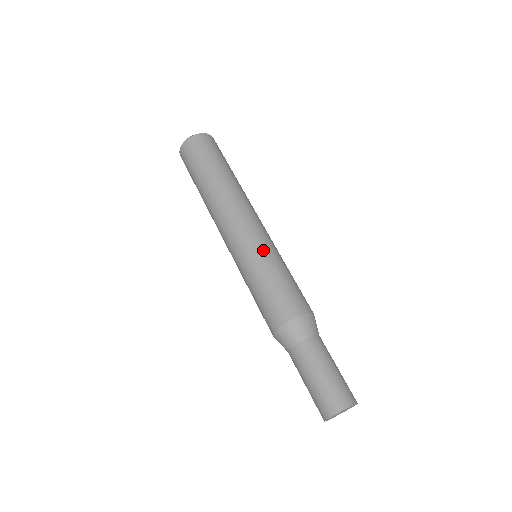
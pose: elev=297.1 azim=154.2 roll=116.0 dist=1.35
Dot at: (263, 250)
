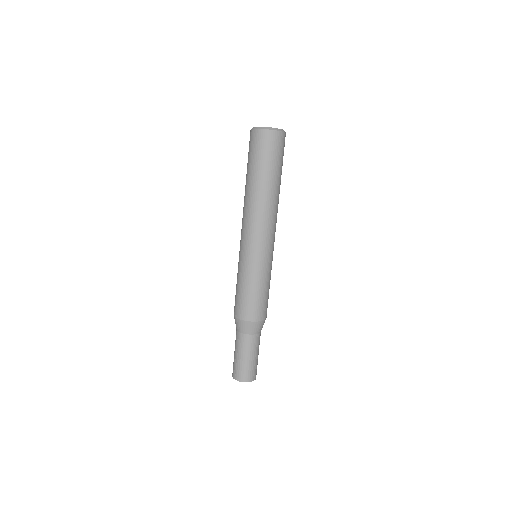
Dot at: (254, 265)
